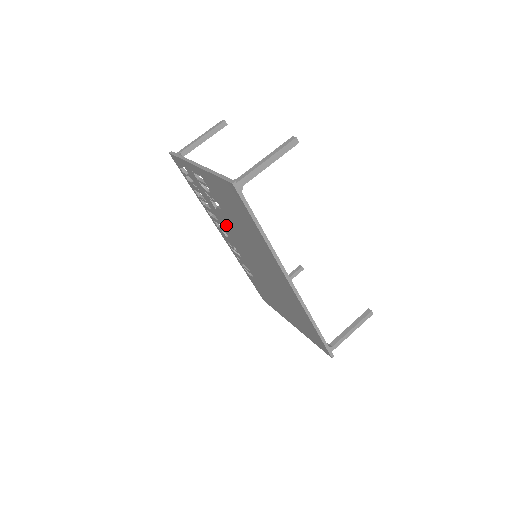
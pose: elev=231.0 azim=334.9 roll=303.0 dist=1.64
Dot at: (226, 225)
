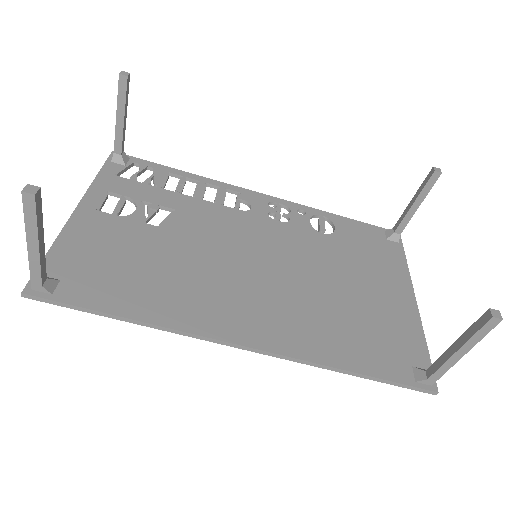
Dot at: (205, 223)
